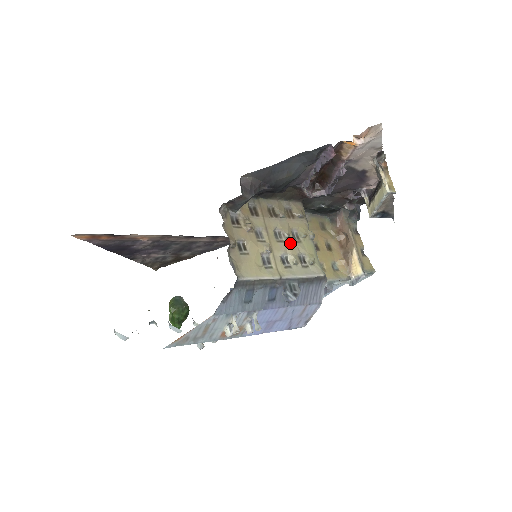
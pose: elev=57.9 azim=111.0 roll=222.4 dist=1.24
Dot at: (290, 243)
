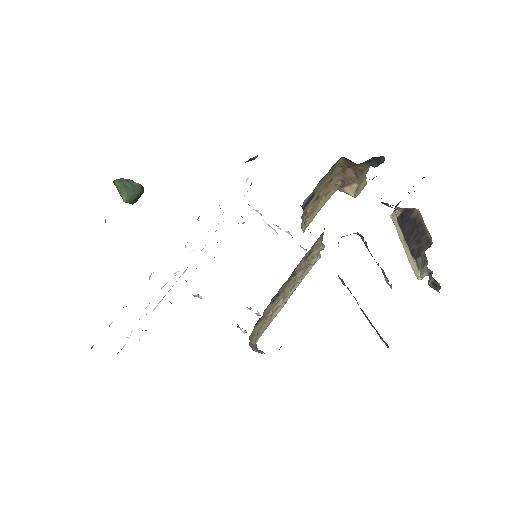
Dot at: occluded
